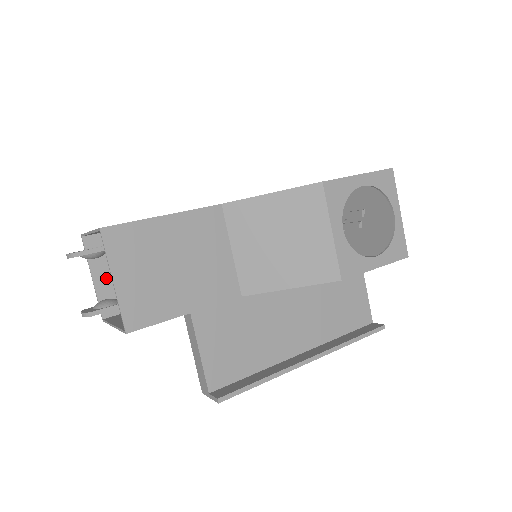
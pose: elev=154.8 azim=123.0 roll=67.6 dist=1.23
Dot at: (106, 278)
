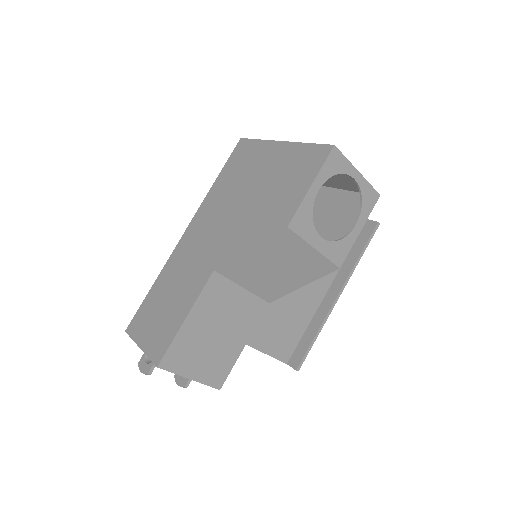
Dot at: occluded
